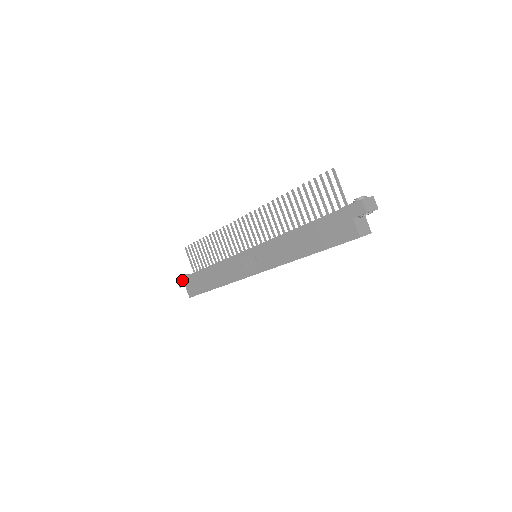
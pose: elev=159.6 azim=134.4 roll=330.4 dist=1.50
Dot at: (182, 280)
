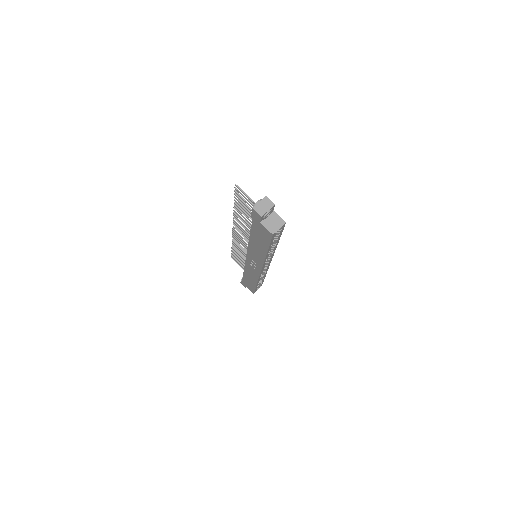
Dot at: (242, 283)
